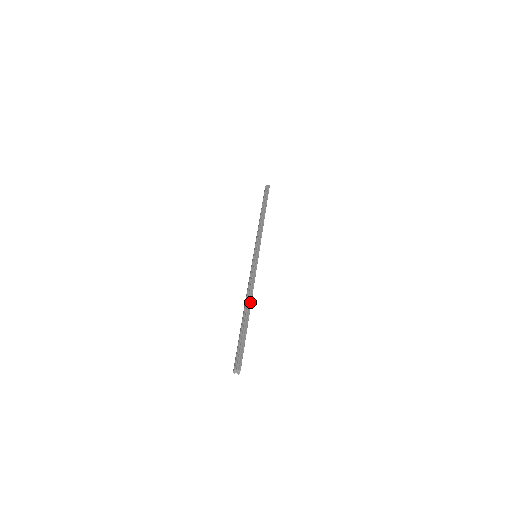
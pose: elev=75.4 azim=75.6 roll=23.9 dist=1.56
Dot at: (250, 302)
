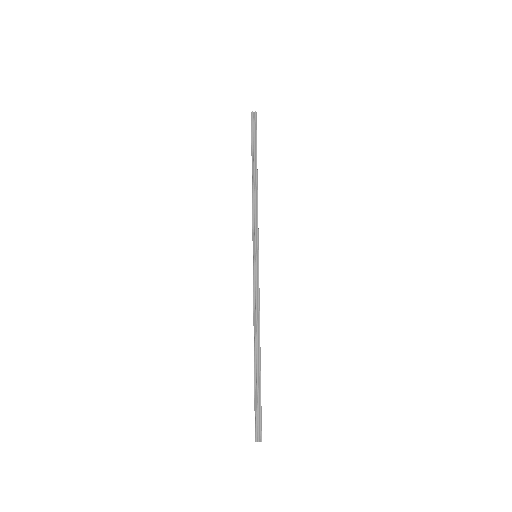
Dot at: (259, 339)
